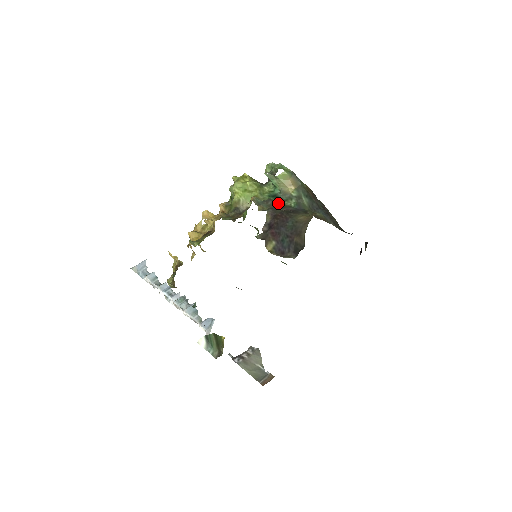
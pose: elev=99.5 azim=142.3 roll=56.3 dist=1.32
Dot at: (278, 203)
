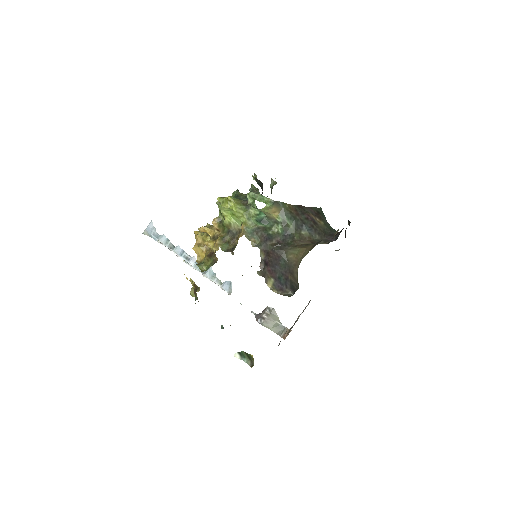
Dot at: (267, 234)
